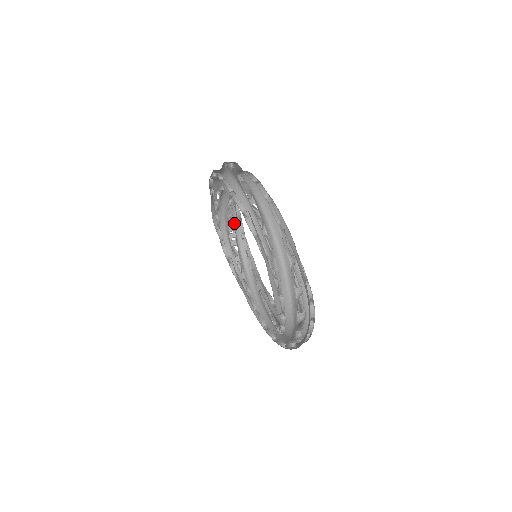
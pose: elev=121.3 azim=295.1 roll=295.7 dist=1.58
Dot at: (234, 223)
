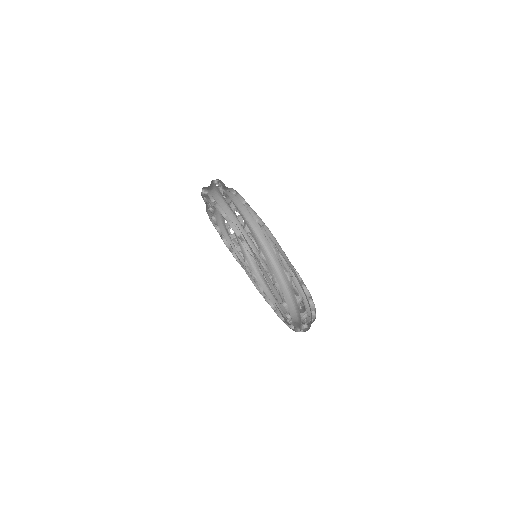
Dot at: occluded
